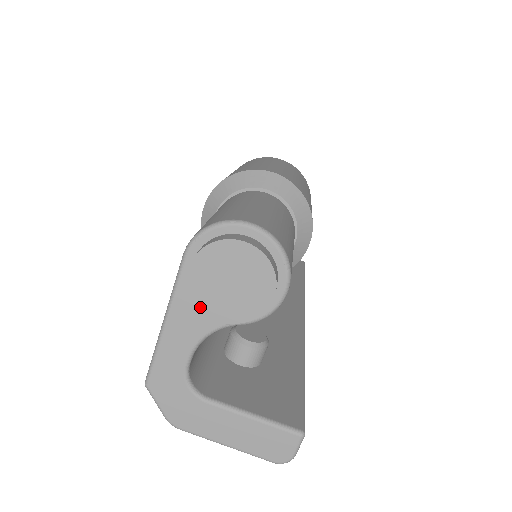
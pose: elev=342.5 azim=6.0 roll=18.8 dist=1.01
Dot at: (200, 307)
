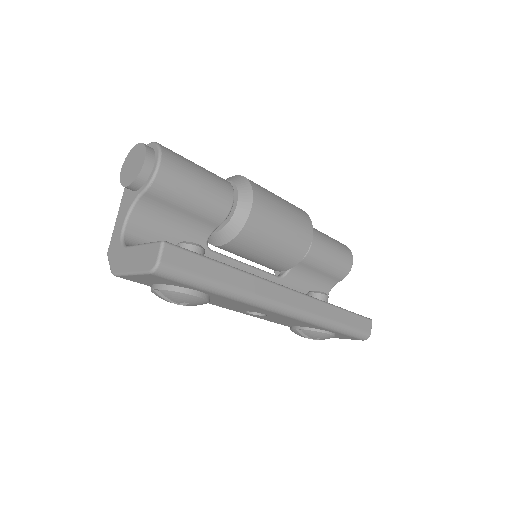
Dot at: (122, 185)
